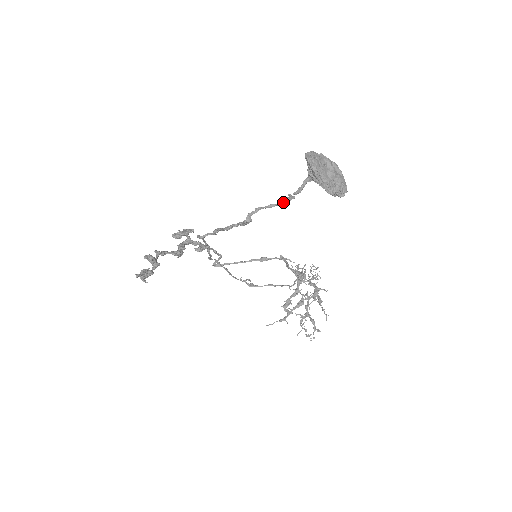
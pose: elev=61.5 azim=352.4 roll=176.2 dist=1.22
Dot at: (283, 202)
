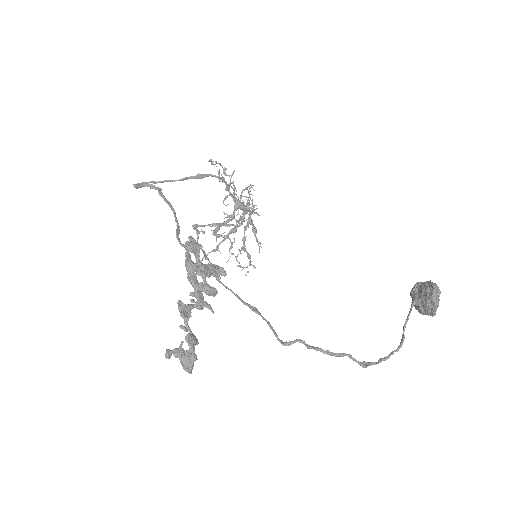
Dot at: occluded
